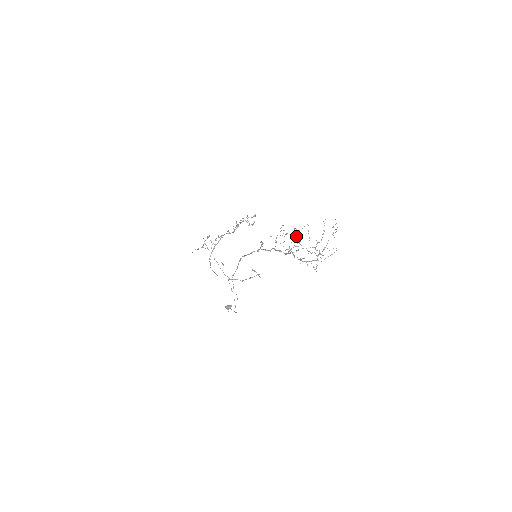
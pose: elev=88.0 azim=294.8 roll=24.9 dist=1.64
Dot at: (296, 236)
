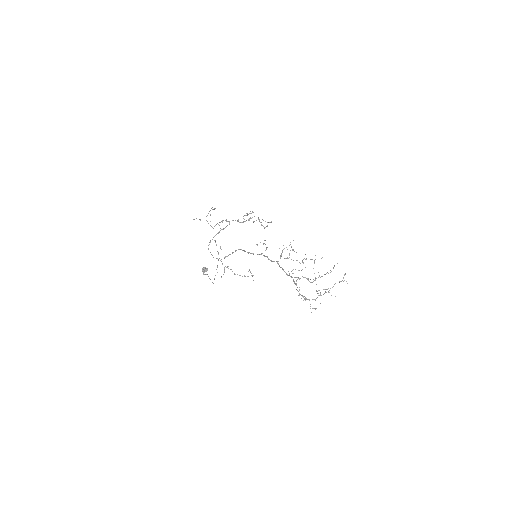
Dot at: occluded
